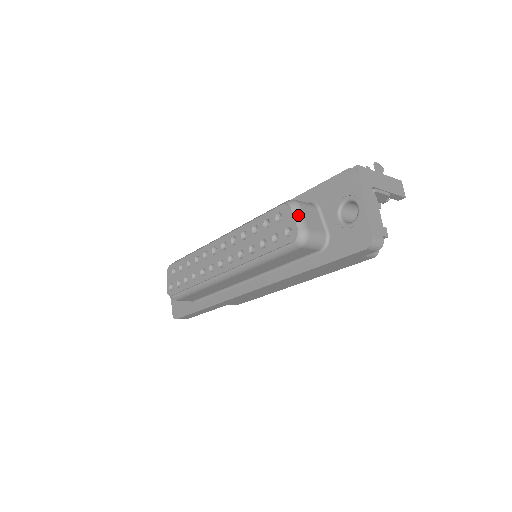
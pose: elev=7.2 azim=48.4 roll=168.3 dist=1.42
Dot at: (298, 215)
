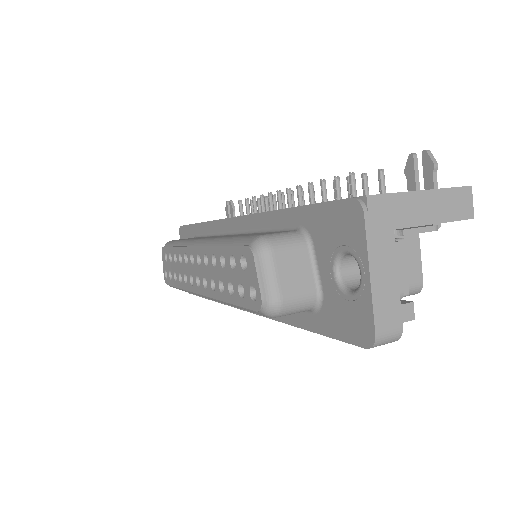
Dot at: (266, 271)
